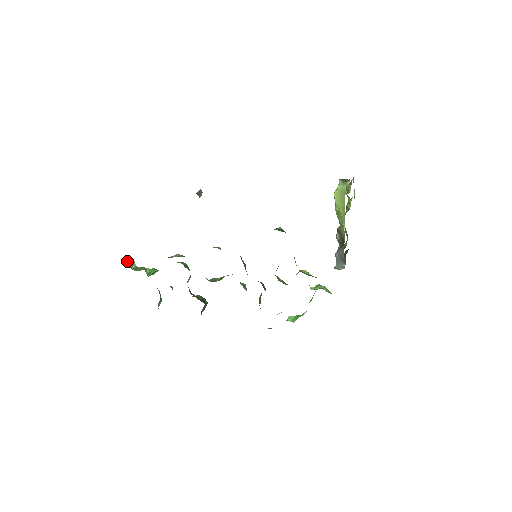
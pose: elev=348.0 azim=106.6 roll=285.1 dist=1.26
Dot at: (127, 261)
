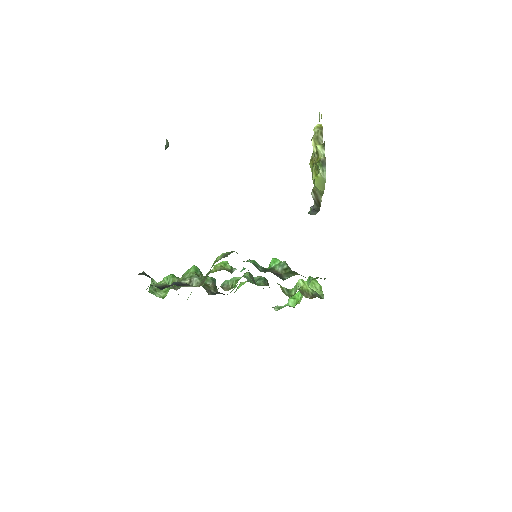
Dot at: (151, 286)
